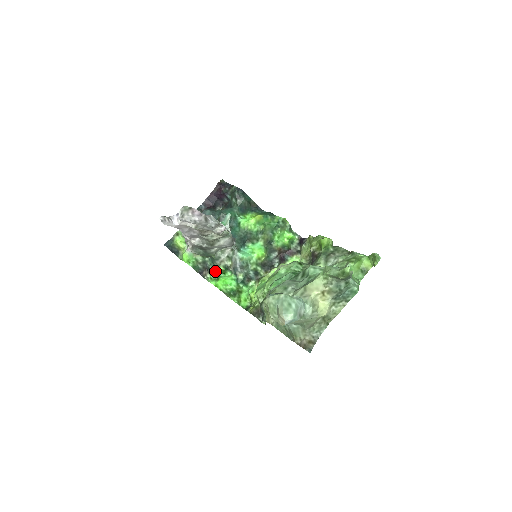
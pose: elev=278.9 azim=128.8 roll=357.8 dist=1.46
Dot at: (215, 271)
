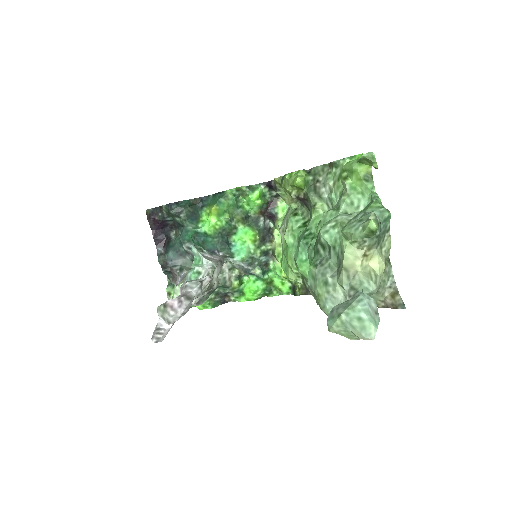
Dot at: (234, 291)
